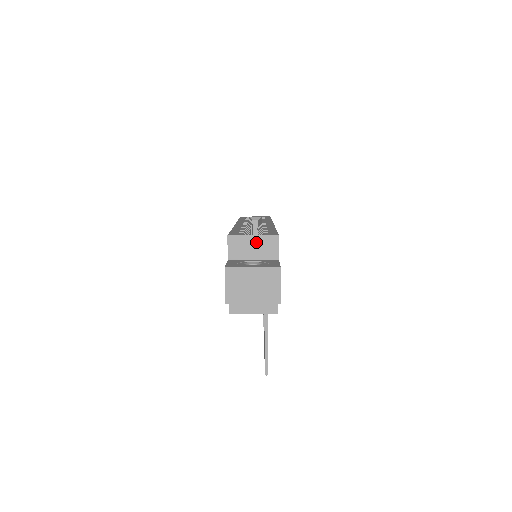
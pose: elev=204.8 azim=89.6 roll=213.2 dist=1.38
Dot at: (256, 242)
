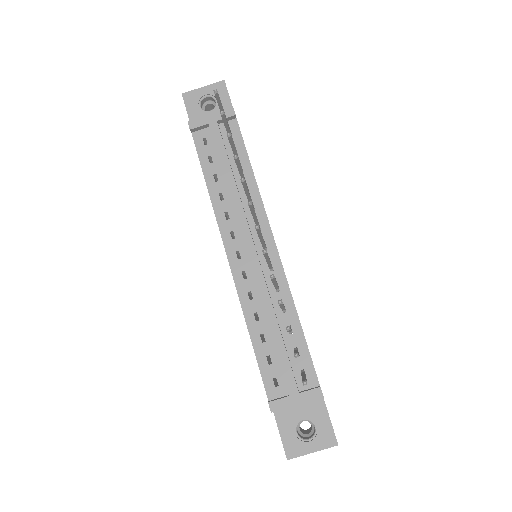
Dot at: occluded
